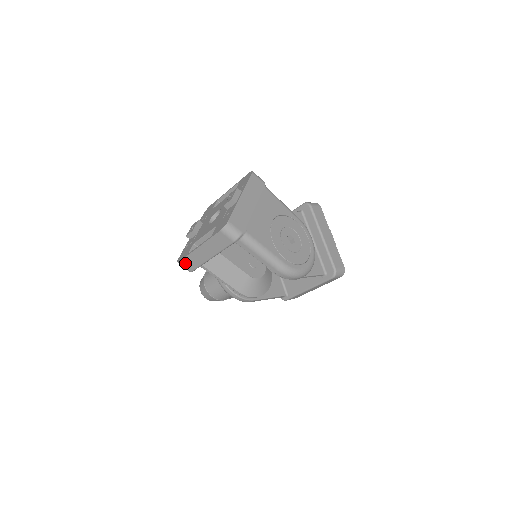
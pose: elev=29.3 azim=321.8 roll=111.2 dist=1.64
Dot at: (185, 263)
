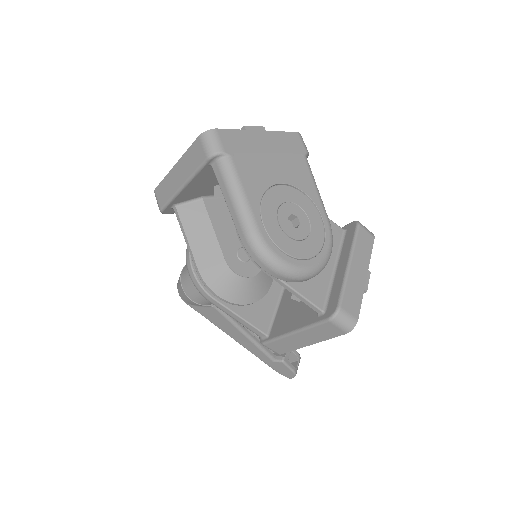
Dot at: (159, 193)
